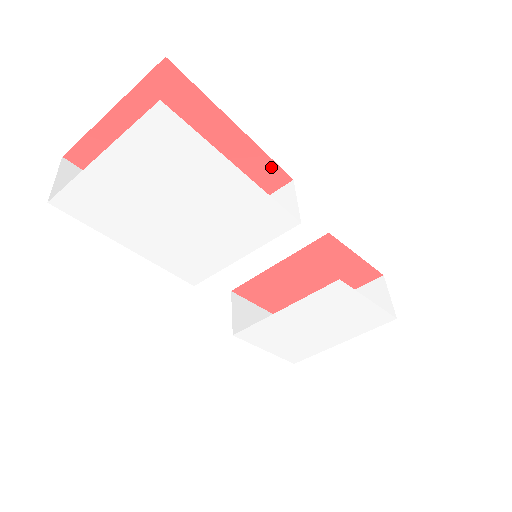
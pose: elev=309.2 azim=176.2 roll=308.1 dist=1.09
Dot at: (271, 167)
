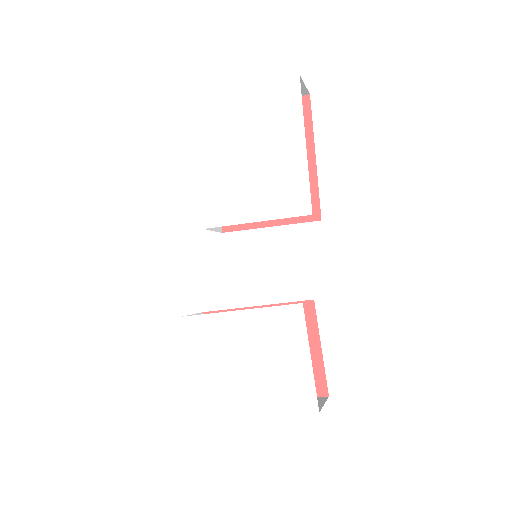
Dot at: (314, 200)
